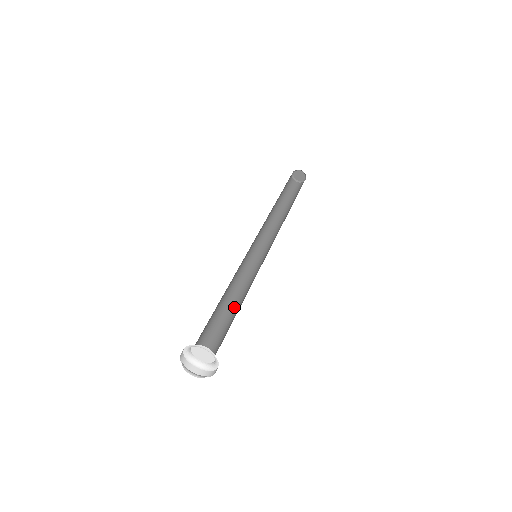
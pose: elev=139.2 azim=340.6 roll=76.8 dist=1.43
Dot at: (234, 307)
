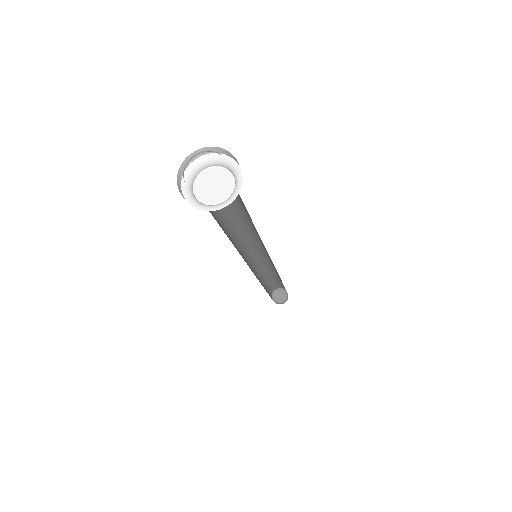
Dot at: occluded
